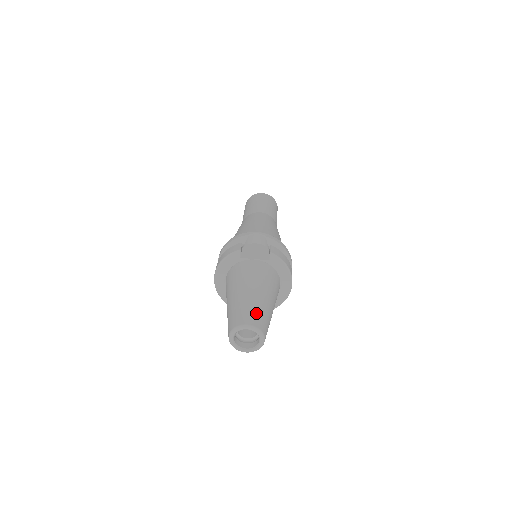
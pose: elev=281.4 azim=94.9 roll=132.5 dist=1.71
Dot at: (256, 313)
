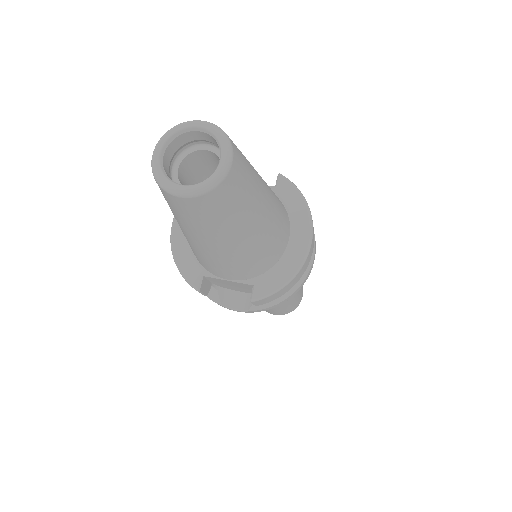
Dot at: occluded
